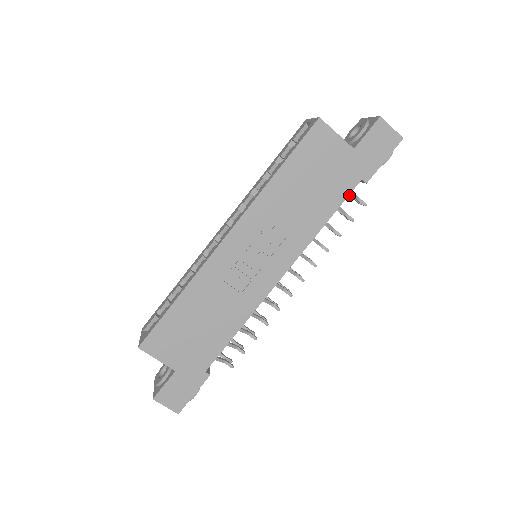
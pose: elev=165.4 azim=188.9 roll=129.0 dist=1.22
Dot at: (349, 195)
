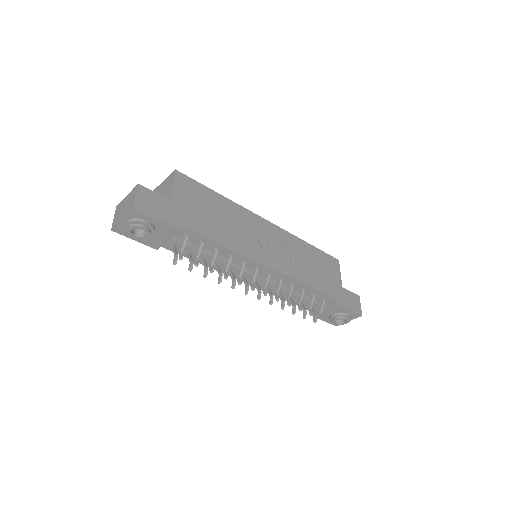
Dot at: (313, 311)
